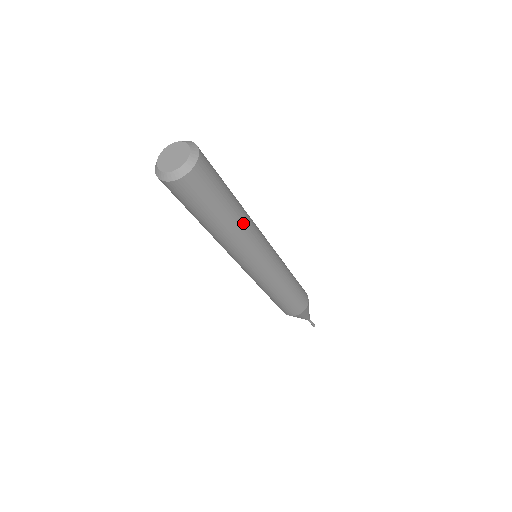
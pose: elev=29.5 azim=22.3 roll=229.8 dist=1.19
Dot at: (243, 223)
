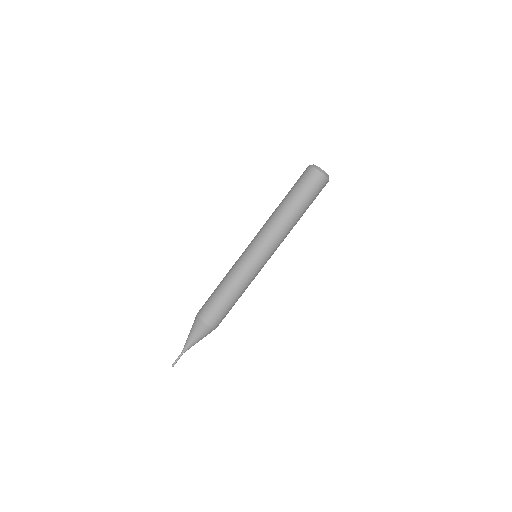
Dot at: occluded
